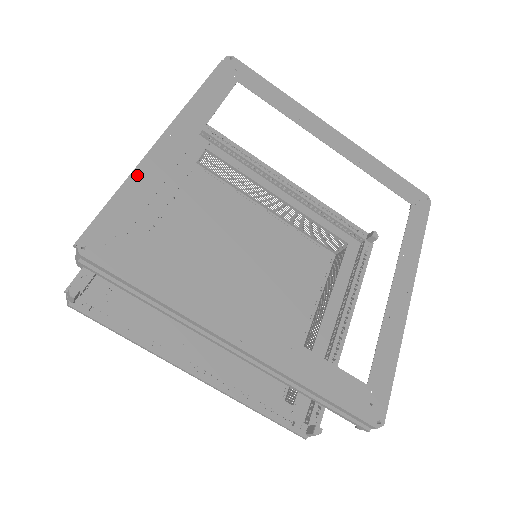
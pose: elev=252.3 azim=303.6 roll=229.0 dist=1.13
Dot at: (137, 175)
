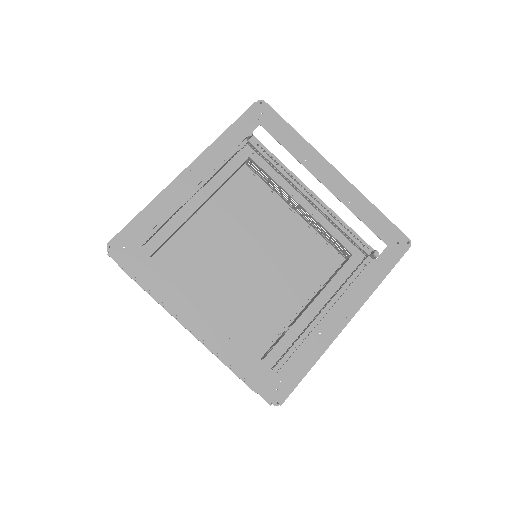
Dot at: (157, 201)
